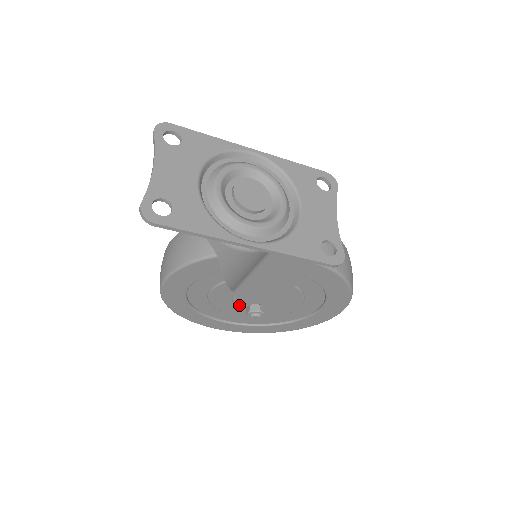
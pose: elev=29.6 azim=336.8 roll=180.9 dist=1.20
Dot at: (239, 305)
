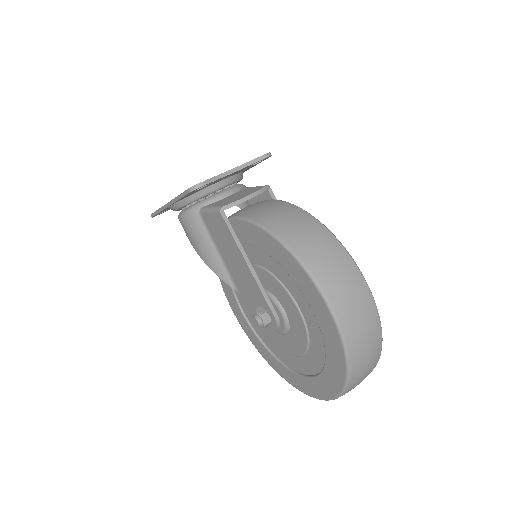
Dot at: occluded
